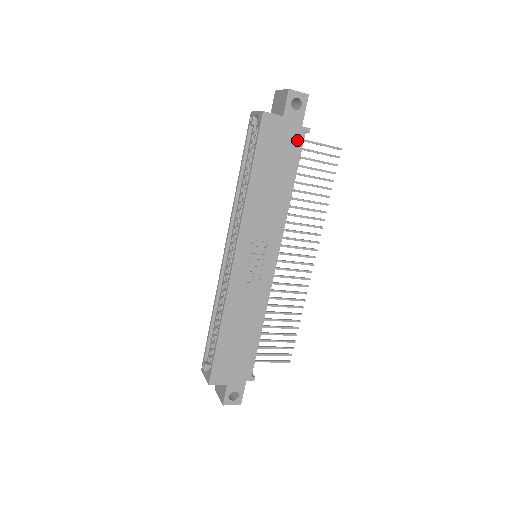
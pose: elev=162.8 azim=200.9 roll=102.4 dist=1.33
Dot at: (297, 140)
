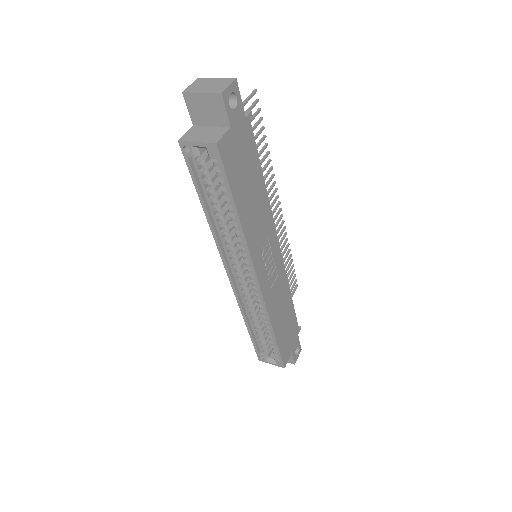
Dot at: (248, 135)
